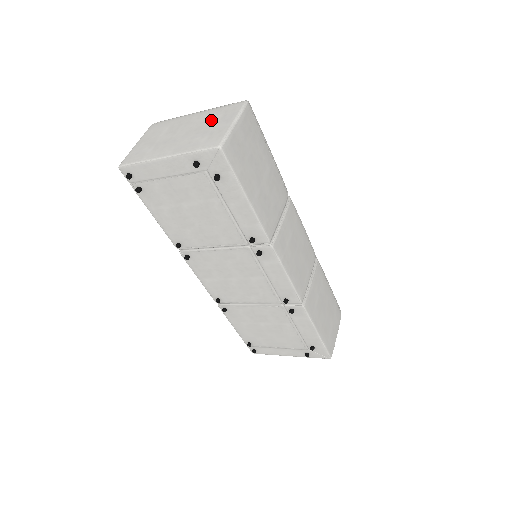
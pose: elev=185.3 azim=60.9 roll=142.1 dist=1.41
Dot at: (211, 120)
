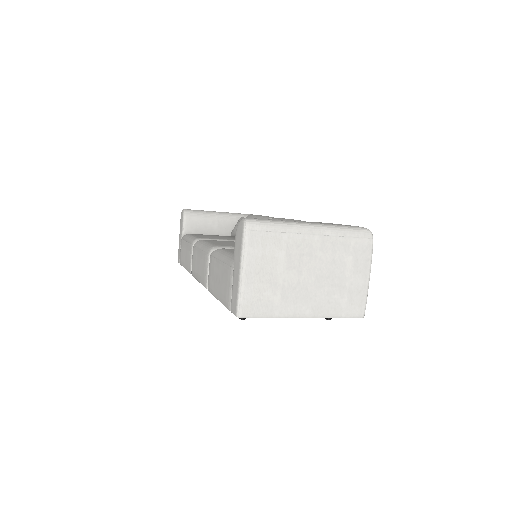
Dot at: (342, 264)
